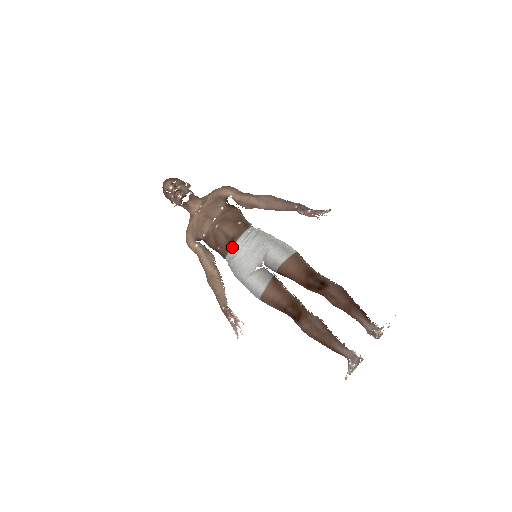
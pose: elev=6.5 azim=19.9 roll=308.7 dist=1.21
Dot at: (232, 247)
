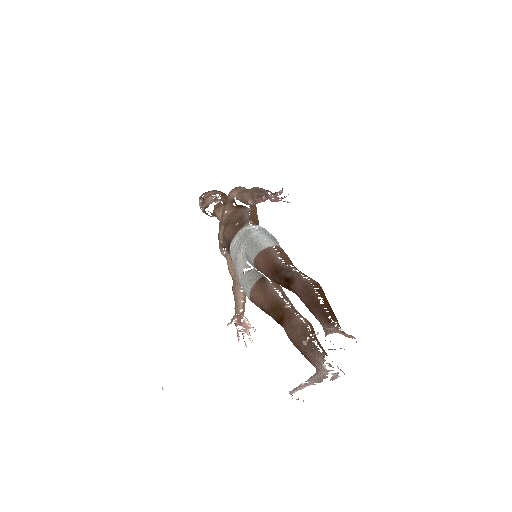
Dot at: (229, 251)
